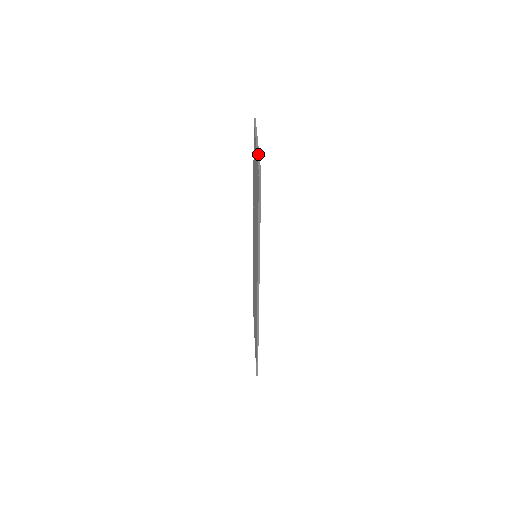
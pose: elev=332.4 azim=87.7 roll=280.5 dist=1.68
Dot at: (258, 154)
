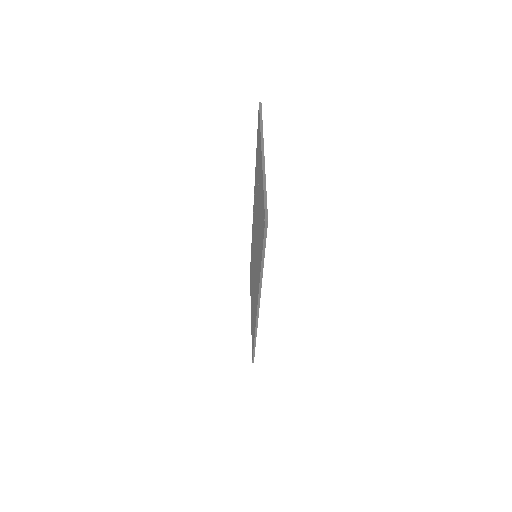
Dot at: (264, 182)
